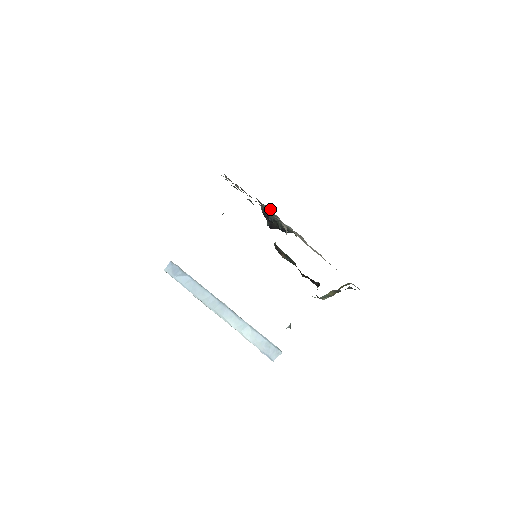
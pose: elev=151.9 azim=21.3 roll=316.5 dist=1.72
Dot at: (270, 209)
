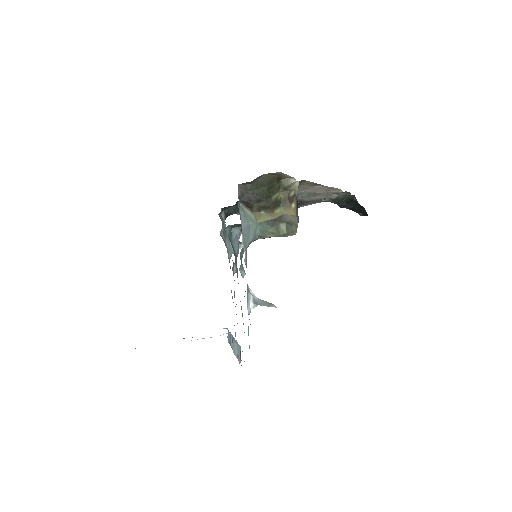
Dot at: (330, 198)
